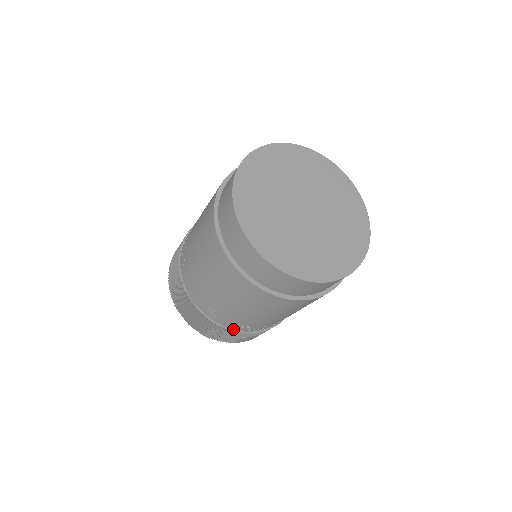
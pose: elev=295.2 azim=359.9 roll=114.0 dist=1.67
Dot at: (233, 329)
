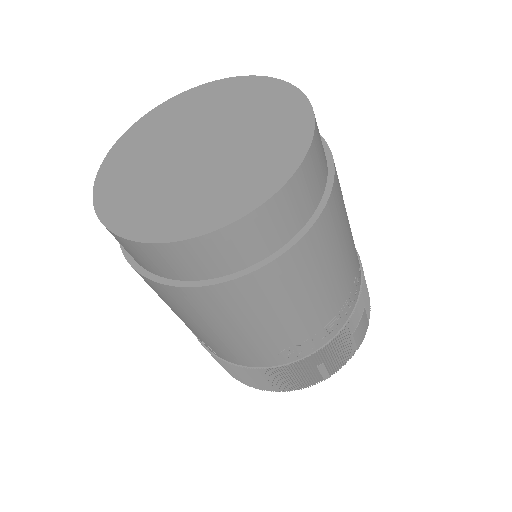
Dot at: (329, 339)
